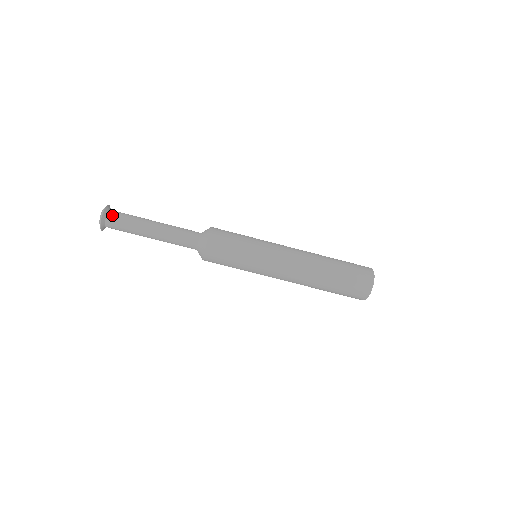
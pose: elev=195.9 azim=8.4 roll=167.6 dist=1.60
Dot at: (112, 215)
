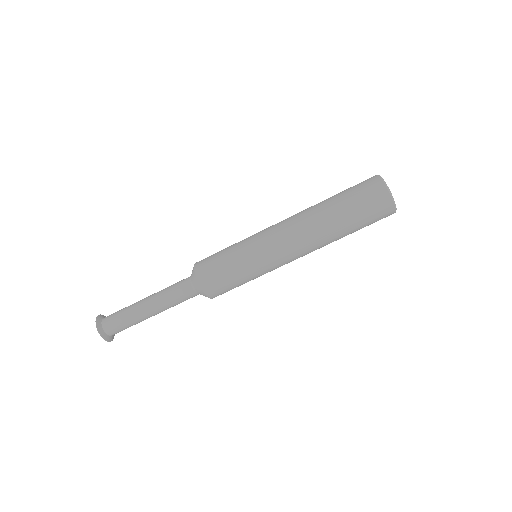
Dot at: (107, 326)
